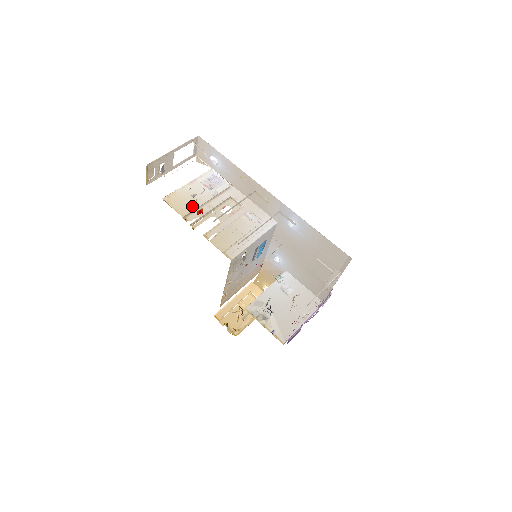
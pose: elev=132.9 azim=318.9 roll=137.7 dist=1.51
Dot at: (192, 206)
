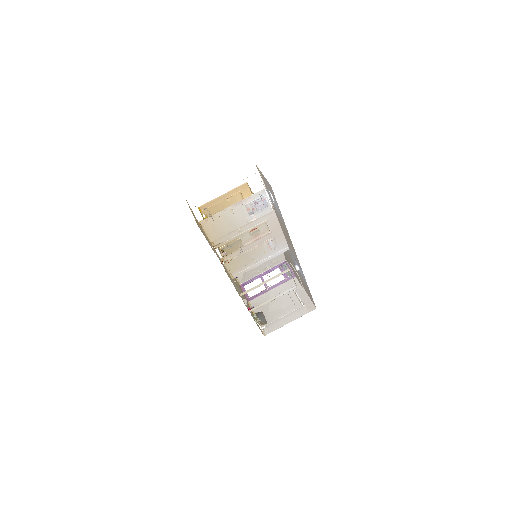
Dot at: occluded
